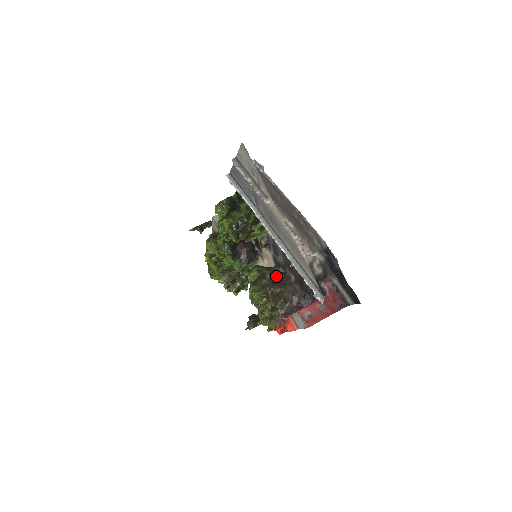
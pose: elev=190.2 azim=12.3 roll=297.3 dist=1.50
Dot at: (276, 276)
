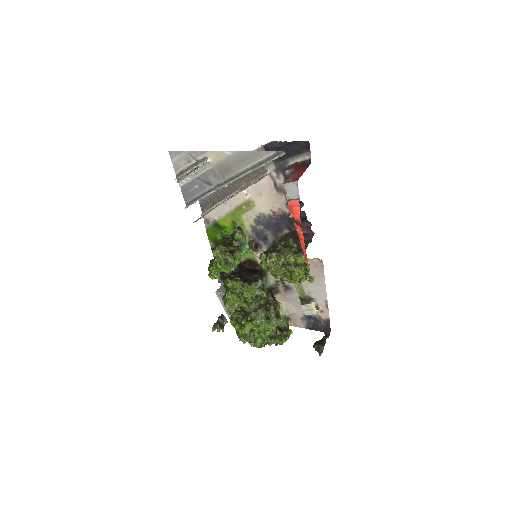
Dot at: occluded
